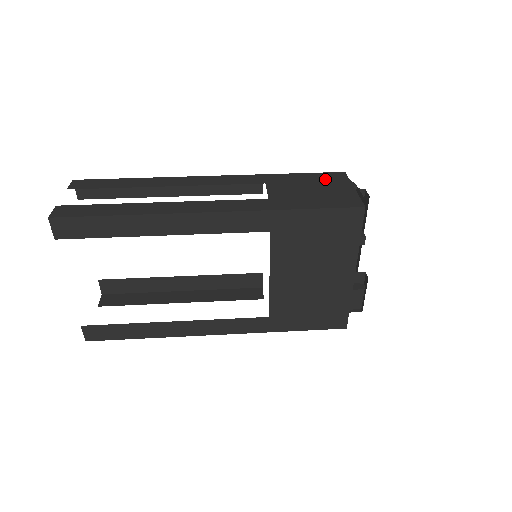
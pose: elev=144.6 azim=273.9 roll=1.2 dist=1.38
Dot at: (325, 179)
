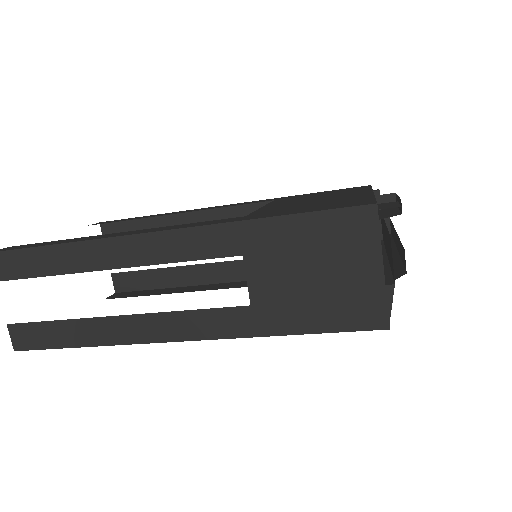
Dot at: occluded
